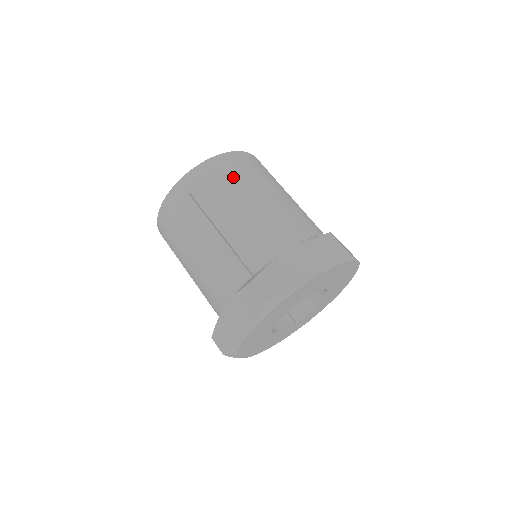
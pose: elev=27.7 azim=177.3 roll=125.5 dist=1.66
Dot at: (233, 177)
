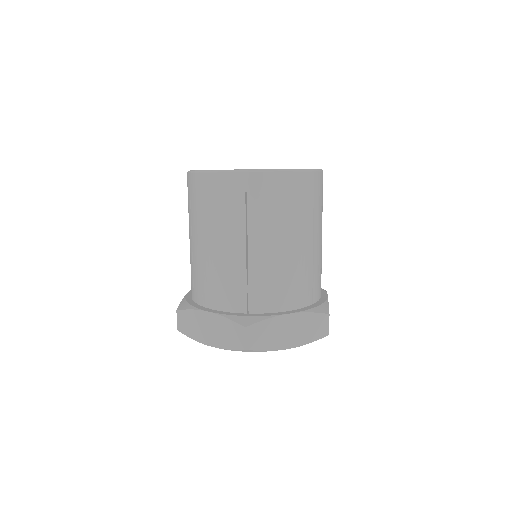
Dot at: (218, 207)
